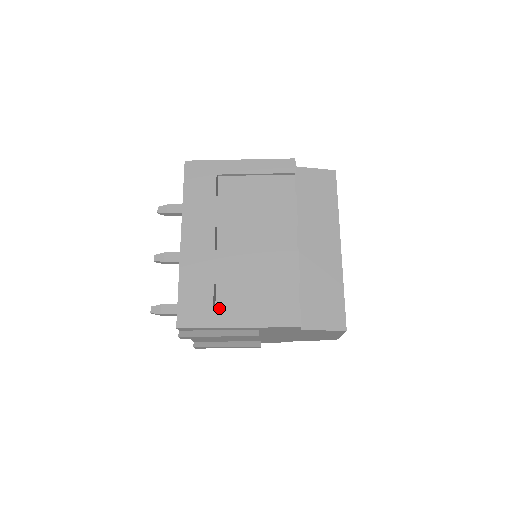
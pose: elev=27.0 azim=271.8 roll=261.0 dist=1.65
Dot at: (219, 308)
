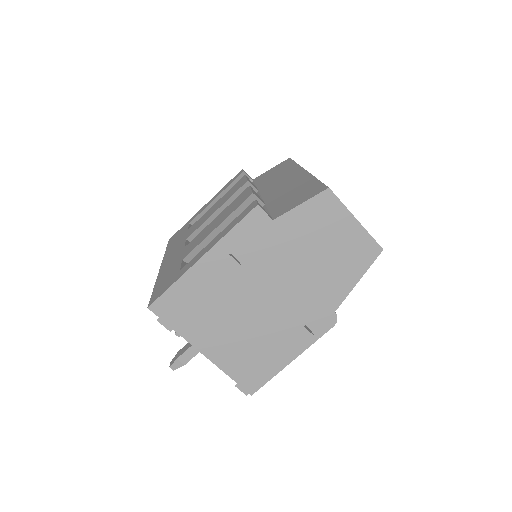
Dot at: occluded
